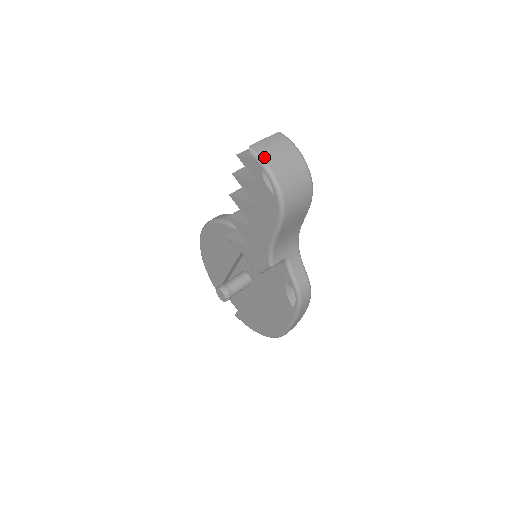
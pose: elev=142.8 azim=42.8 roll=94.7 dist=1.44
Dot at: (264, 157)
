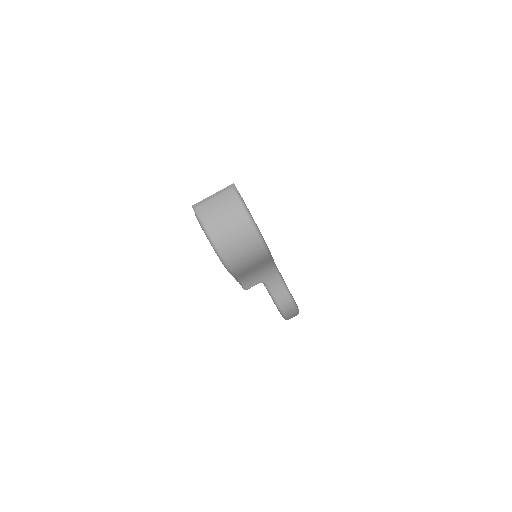
Dot at: (206, 223)
